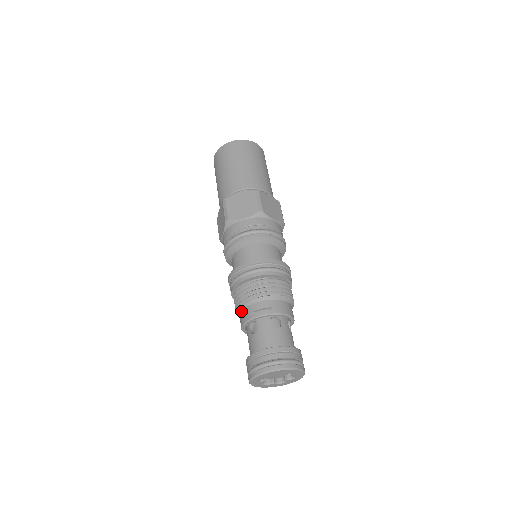
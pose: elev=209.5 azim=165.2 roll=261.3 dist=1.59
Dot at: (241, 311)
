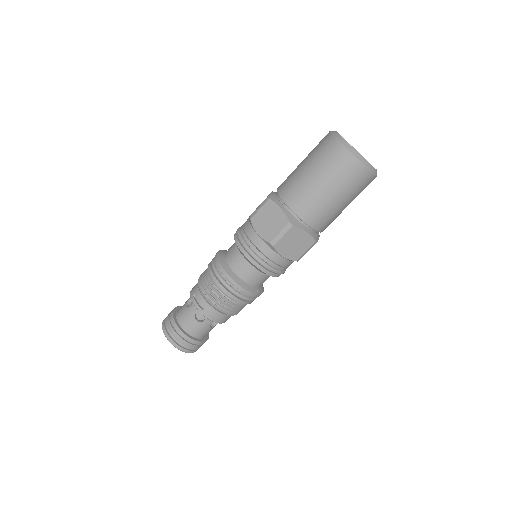
Dot at: occluded
